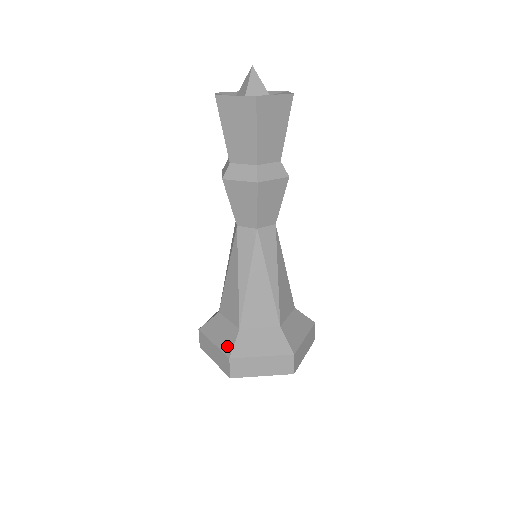
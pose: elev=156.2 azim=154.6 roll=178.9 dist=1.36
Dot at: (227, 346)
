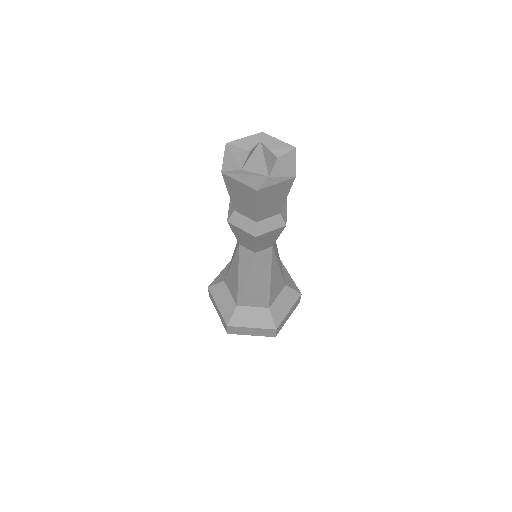
Dot at: (268, 323)
